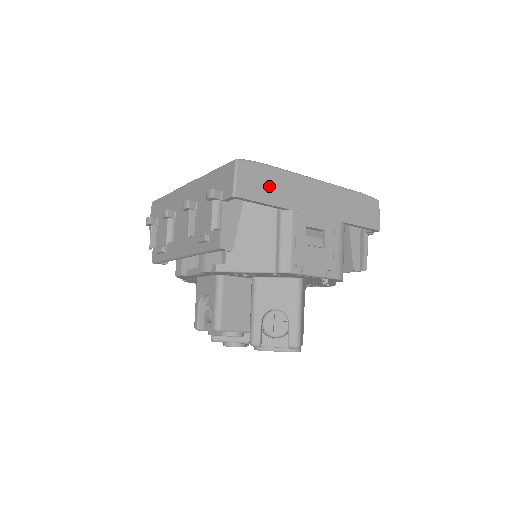
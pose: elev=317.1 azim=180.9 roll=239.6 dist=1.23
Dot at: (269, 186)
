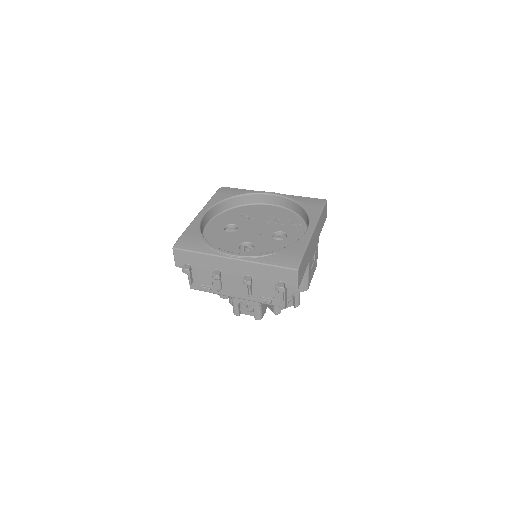
Dot at: (305, 264)
